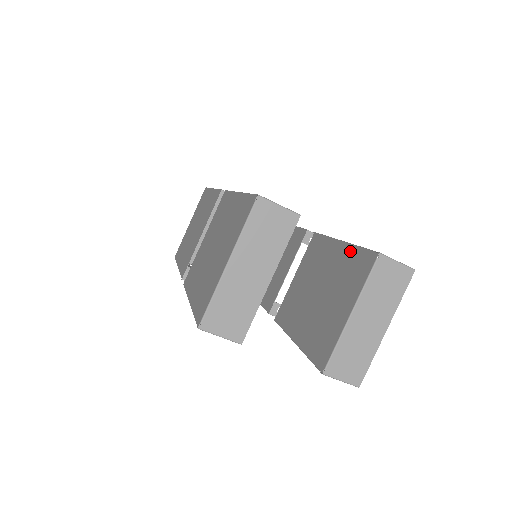
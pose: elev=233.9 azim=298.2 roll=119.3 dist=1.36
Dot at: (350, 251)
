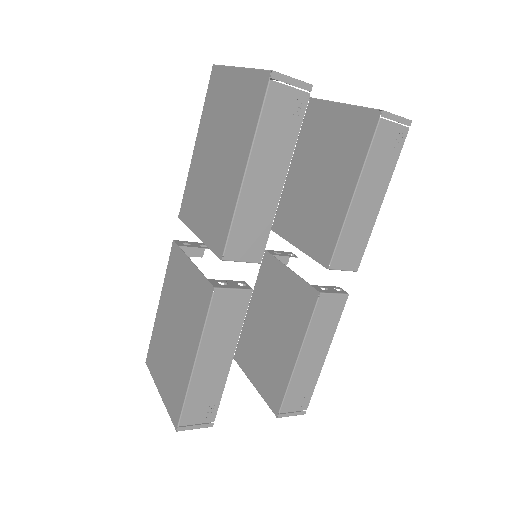
Dot at: (286, 376)
